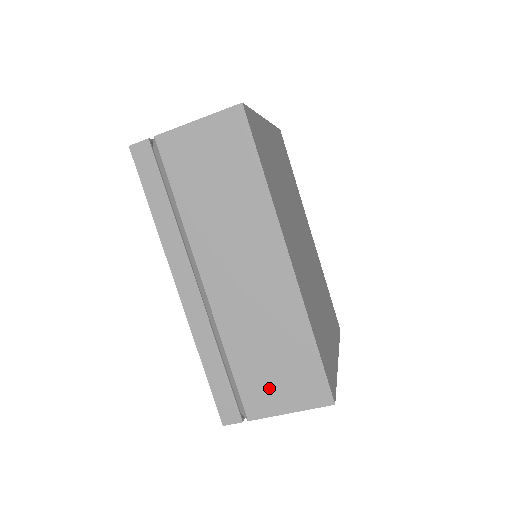
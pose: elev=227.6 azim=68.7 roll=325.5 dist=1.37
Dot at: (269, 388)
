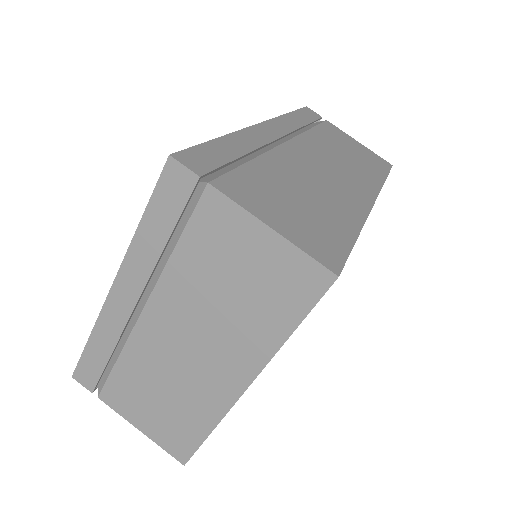
Dot at: (271, 201)
